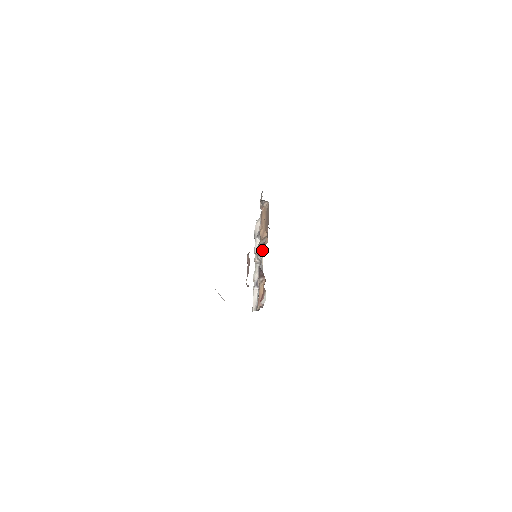
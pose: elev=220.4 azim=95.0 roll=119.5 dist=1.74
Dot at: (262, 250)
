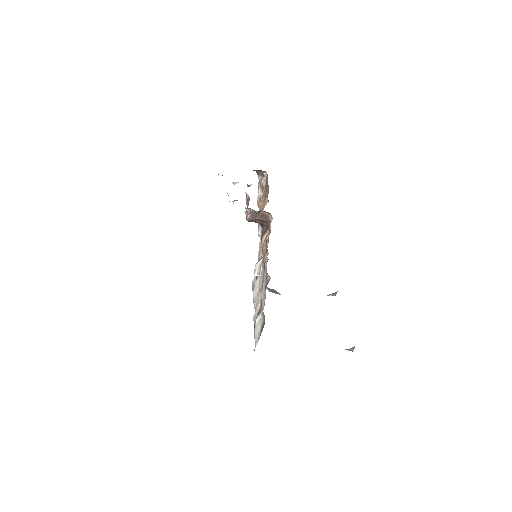
Dot at: occluded
